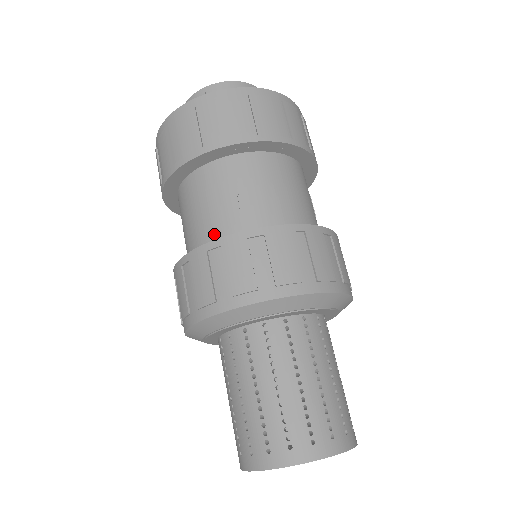
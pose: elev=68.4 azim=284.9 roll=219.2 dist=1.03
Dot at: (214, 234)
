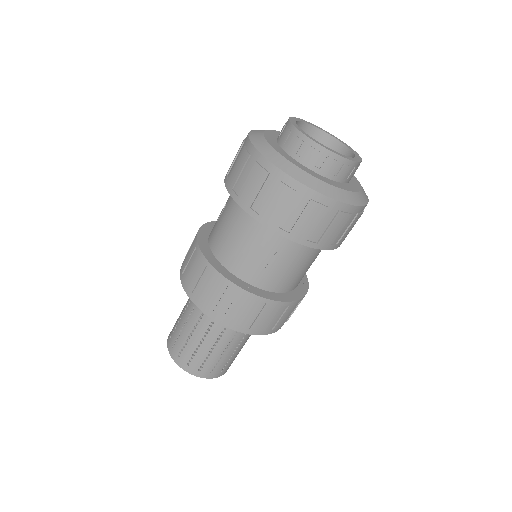
Dot at: (240, 269)
